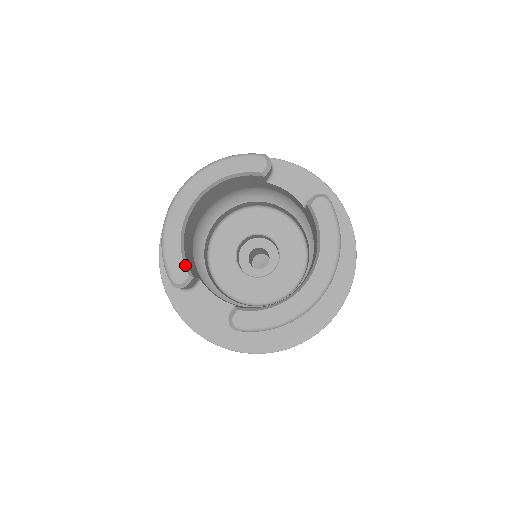
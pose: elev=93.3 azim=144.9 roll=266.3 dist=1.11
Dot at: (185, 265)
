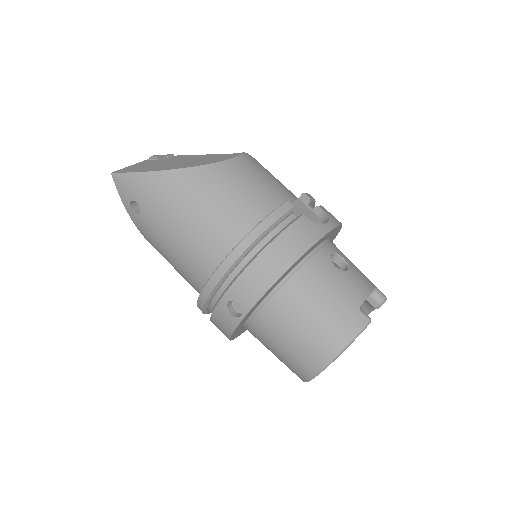
Dot at: occluded
